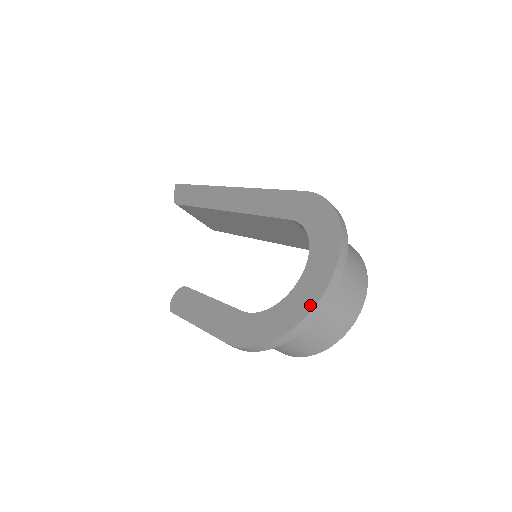
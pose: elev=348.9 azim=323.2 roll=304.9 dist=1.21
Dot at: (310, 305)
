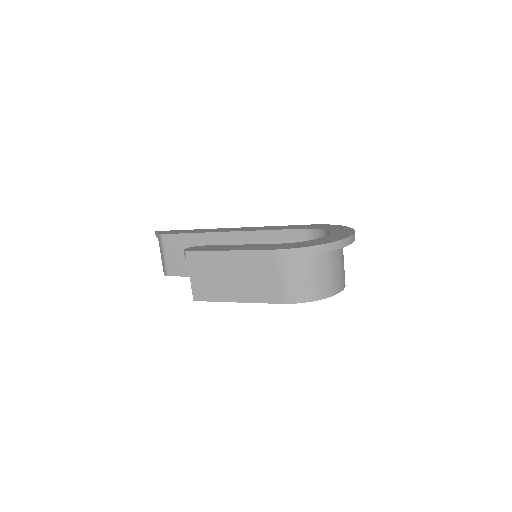
Dot at: (343, 237)
